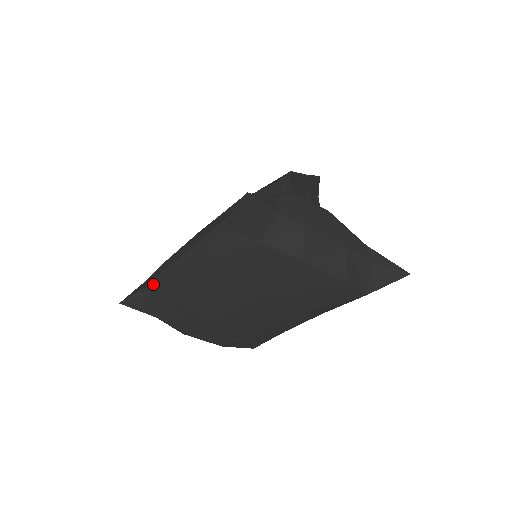
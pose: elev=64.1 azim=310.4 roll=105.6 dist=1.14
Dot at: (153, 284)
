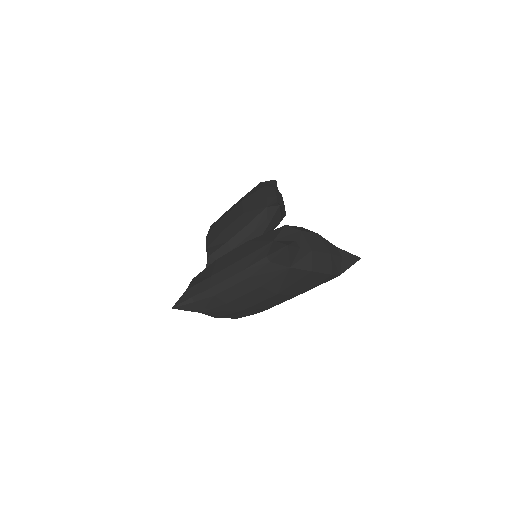
Dot at: (203, 294)
